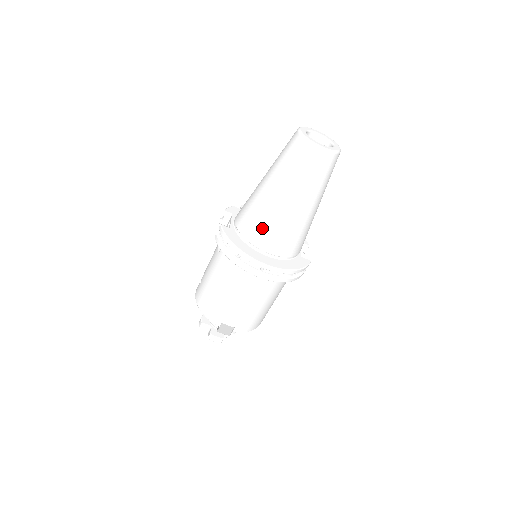
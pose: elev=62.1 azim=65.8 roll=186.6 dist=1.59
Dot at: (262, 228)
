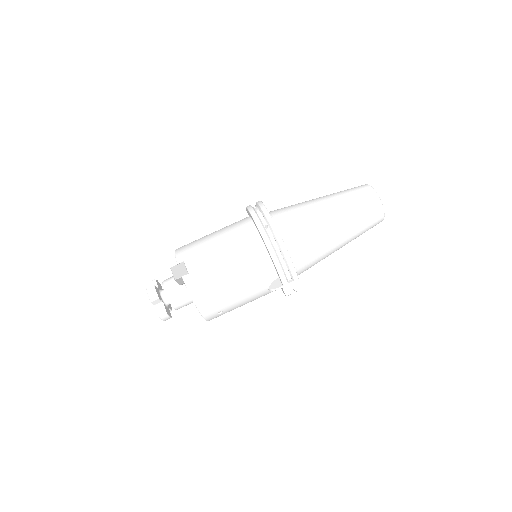
Dot at: (291, 211)
